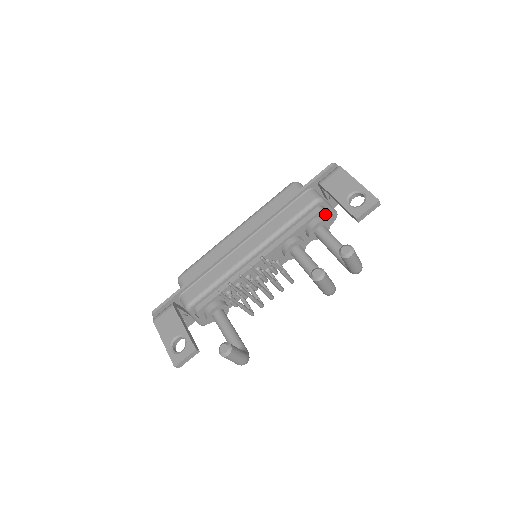
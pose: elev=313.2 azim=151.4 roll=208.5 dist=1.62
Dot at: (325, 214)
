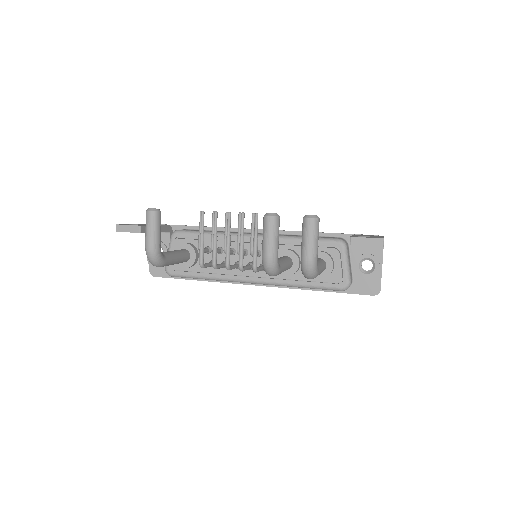
Dot at: (337, 259)
